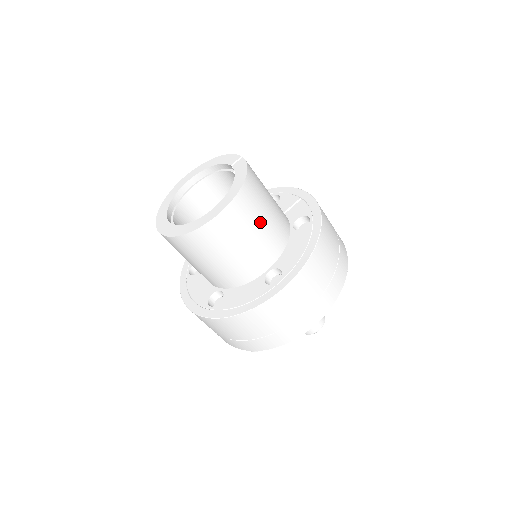
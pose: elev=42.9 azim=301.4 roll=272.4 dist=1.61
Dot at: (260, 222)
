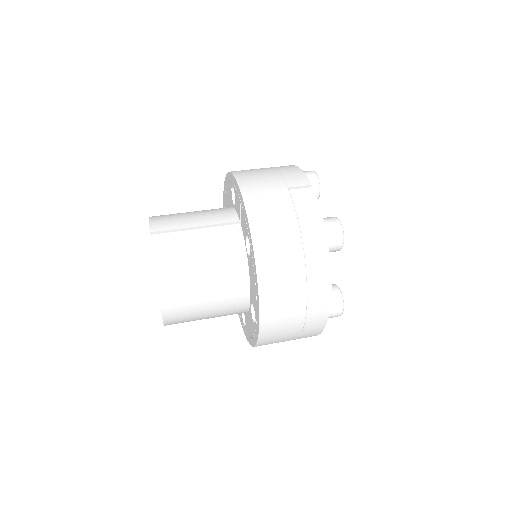
Dot at: (202, 290)
